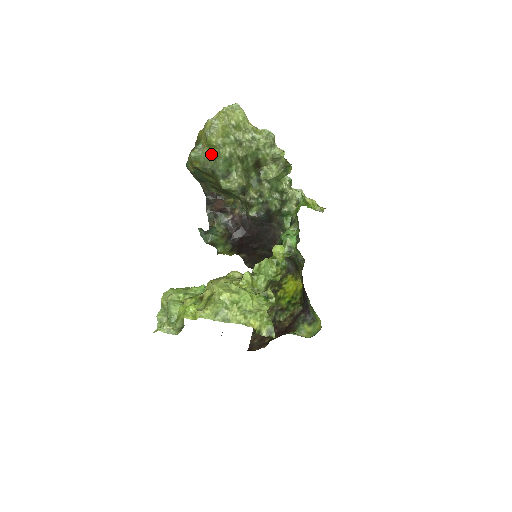
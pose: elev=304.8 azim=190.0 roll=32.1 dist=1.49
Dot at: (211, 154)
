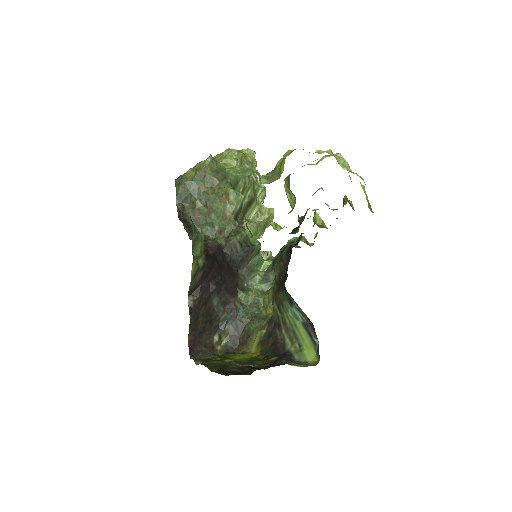
Dot at: (224, 168)
